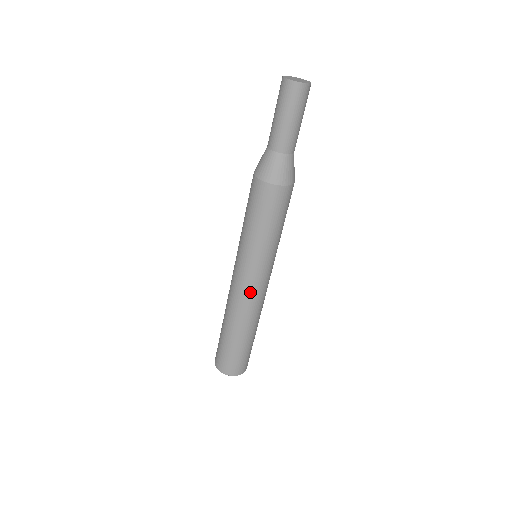
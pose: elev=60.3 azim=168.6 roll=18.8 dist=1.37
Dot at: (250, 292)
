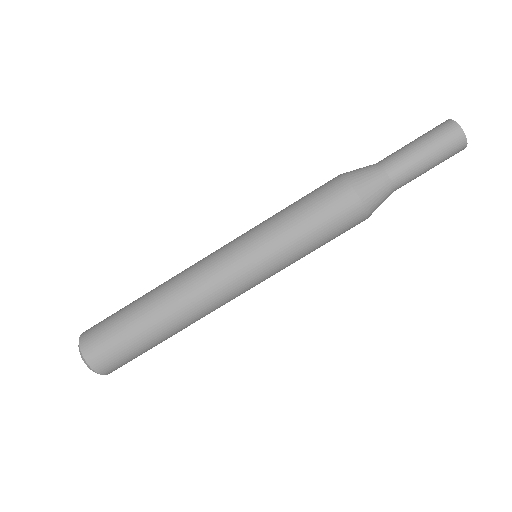
Dot at: (217, 280)
